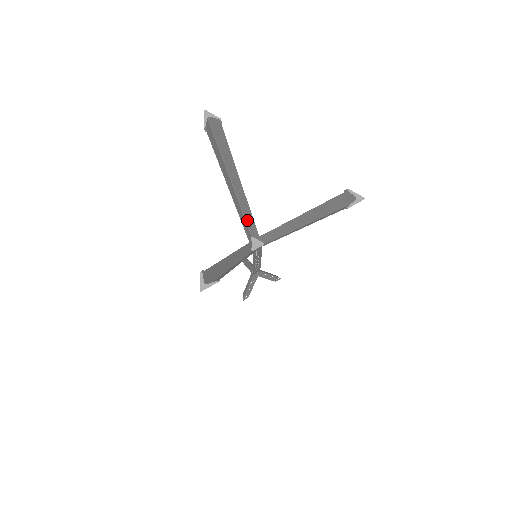
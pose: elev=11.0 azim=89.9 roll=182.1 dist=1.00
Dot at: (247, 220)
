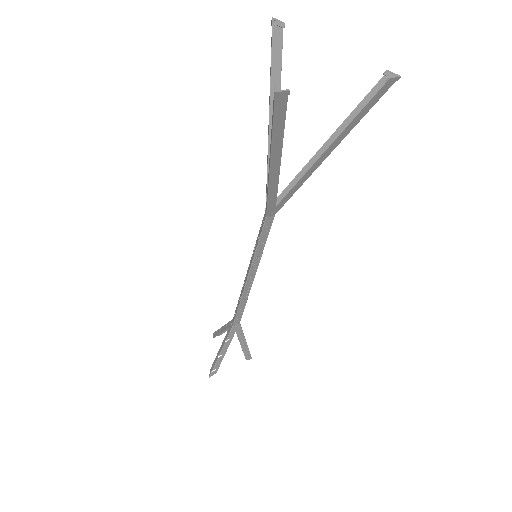
Dot at: occluded
